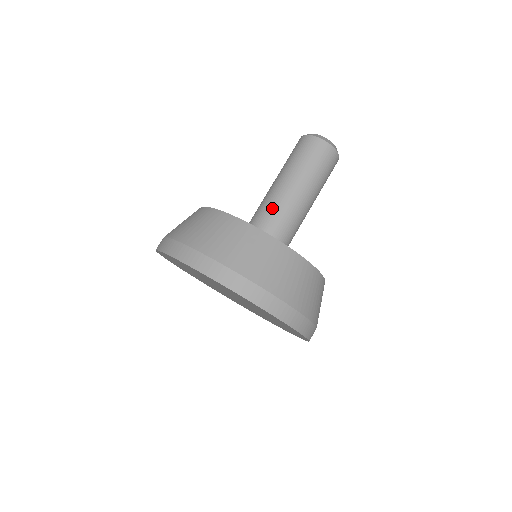
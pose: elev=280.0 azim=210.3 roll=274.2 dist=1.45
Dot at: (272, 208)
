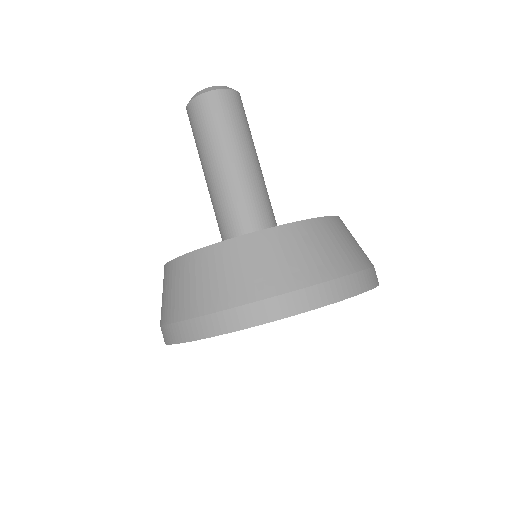
Dot at: (215, 208)
